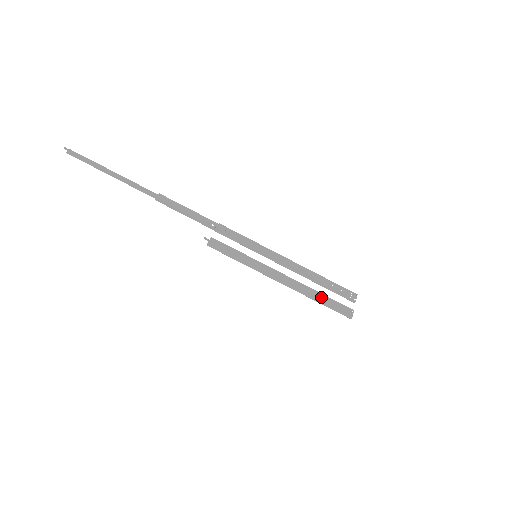
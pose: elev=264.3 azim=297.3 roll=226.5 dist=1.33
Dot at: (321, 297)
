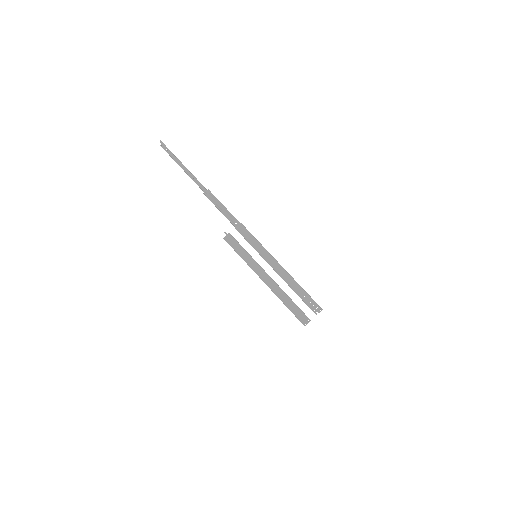
Dot at: (289, 302)
